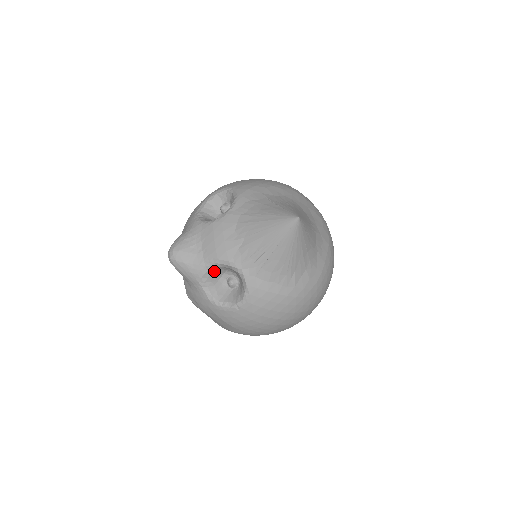
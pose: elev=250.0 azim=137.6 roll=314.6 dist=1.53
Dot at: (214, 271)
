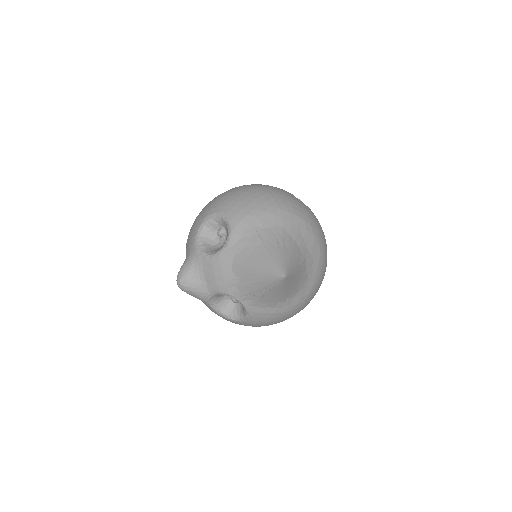
Dot at: (218, 295)
